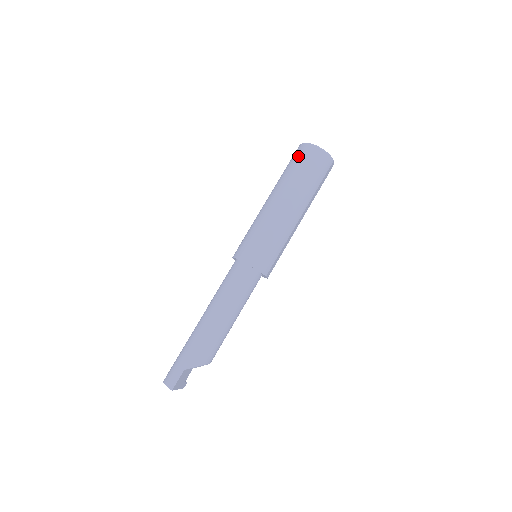
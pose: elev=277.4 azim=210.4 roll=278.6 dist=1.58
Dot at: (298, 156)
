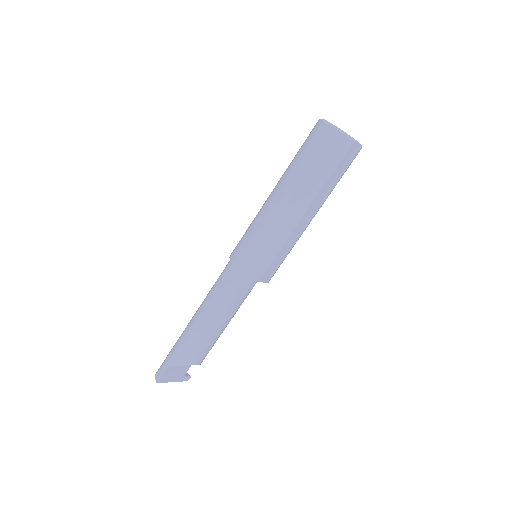
Dot at: (308, 137)
